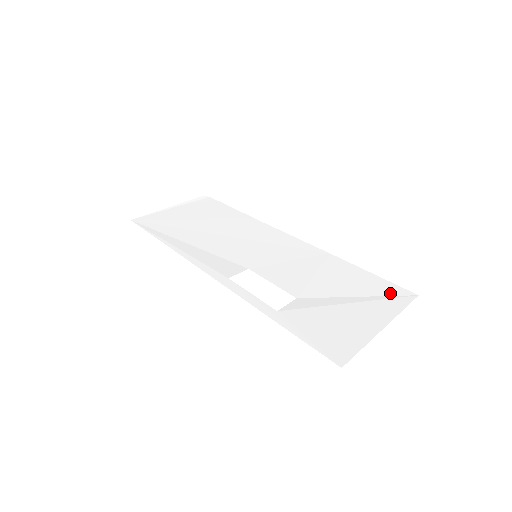
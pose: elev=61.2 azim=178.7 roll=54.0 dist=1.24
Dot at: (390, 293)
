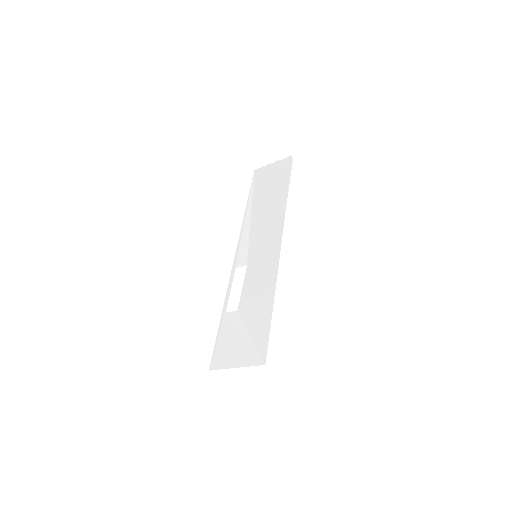
Dot at: (260, 348)
